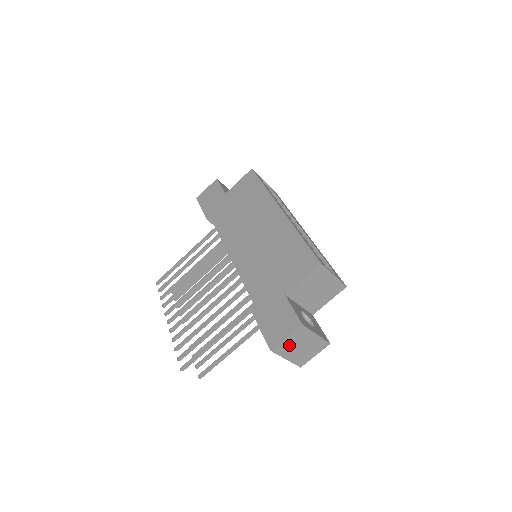
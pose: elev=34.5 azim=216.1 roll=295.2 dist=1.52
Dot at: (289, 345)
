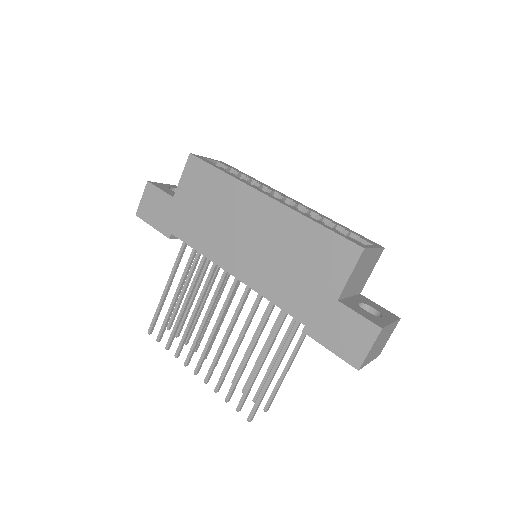
Dot at: (372, 352)
